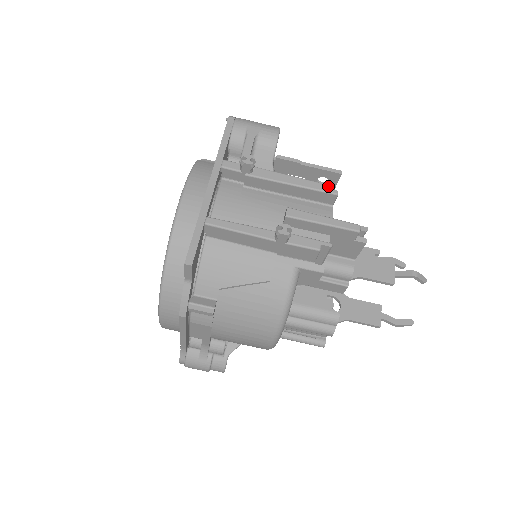
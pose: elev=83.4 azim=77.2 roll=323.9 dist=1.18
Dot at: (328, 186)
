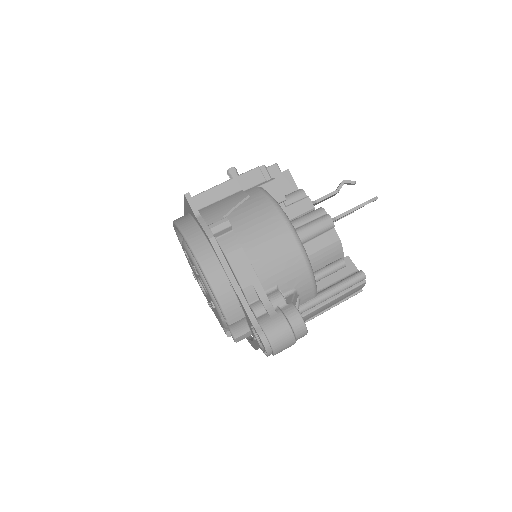
Dot at: occluded
